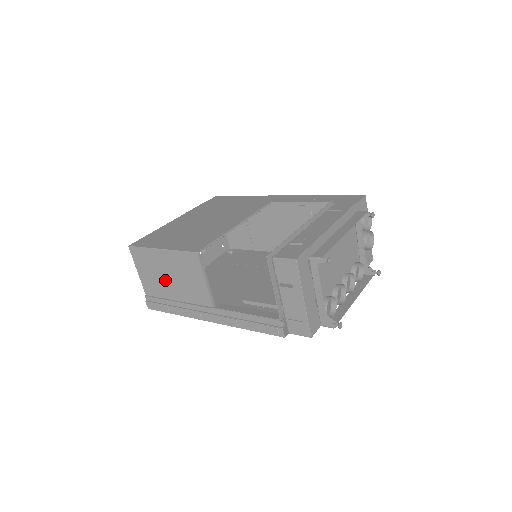
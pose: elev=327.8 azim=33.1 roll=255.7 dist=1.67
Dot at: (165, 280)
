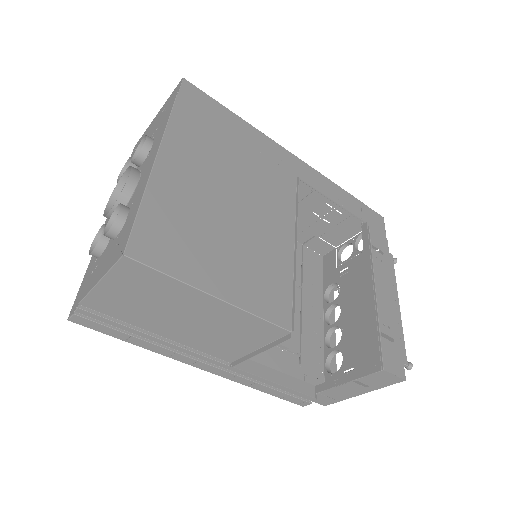
Dot at: (165, 316)
